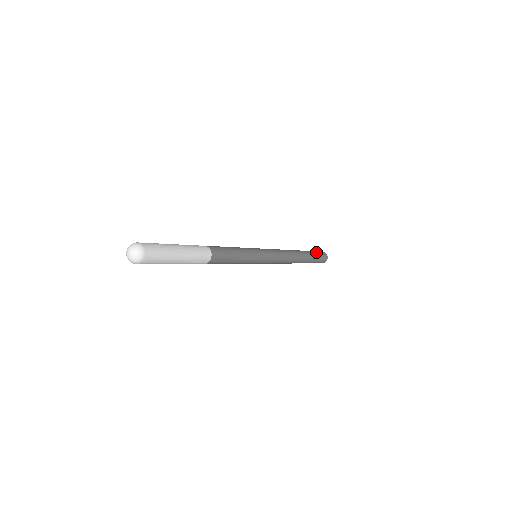
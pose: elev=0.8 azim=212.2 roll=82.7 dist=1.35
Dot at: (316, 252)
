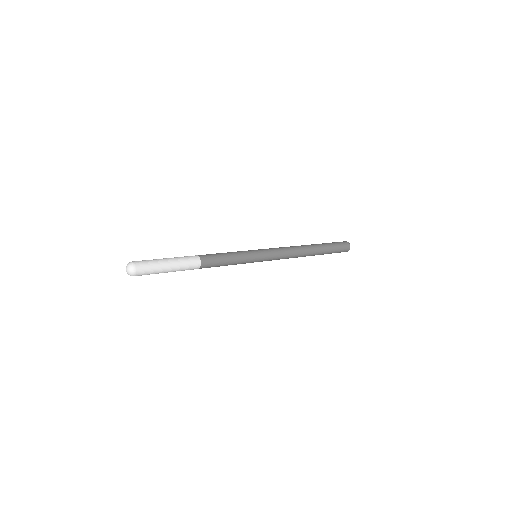
Dot at: (335, 245)
